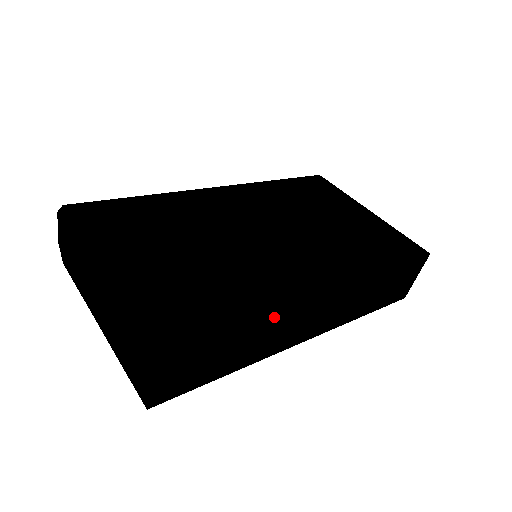
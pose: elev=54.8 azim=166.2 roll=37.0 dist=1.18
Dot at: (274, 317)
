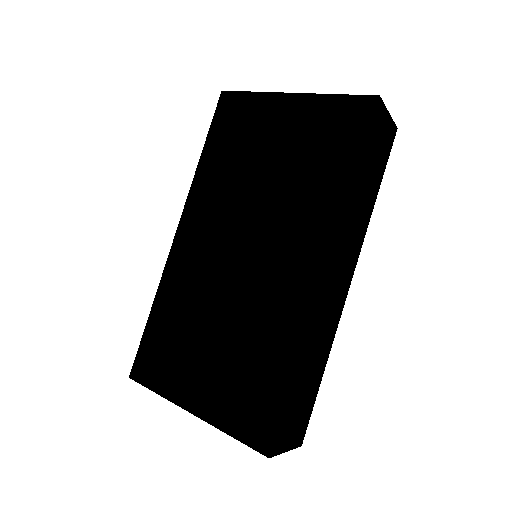
Dot at: (311, 339)
